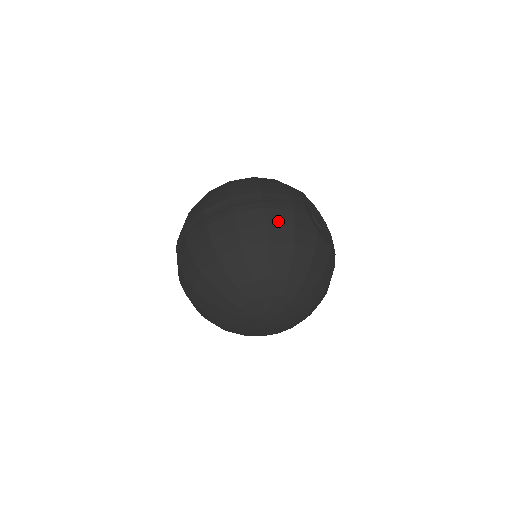
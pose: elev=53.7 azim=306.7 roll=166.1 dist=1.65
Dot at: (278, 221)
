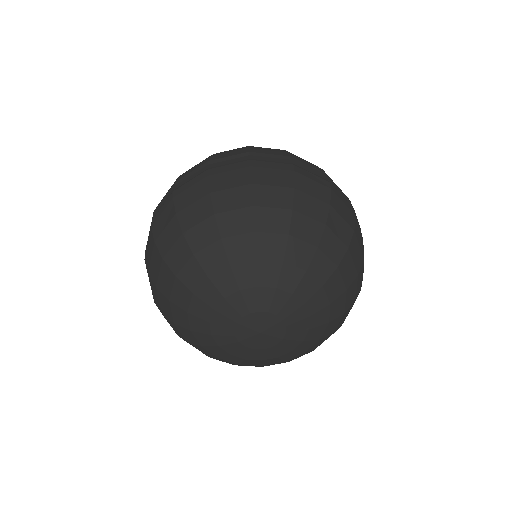
Dot at: (340, 212)
